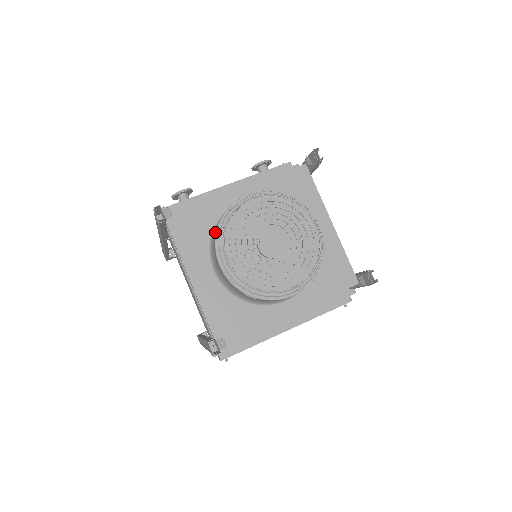
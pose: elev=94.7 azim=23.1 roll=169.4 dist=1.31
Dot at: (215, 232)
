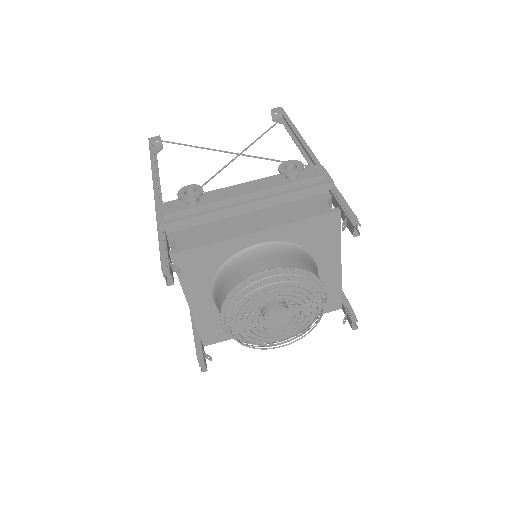
Dot at: (222, 275)
